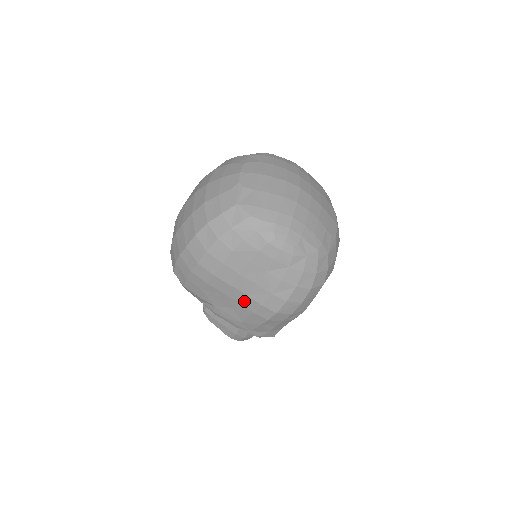
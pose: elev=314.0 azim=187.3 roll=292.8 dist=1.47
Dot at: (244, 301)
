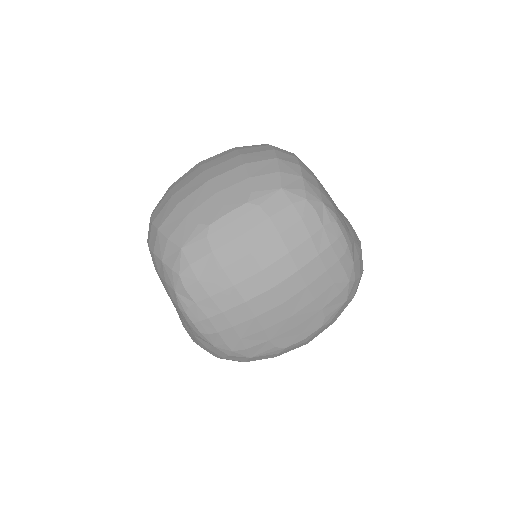
Dot at: occluded
